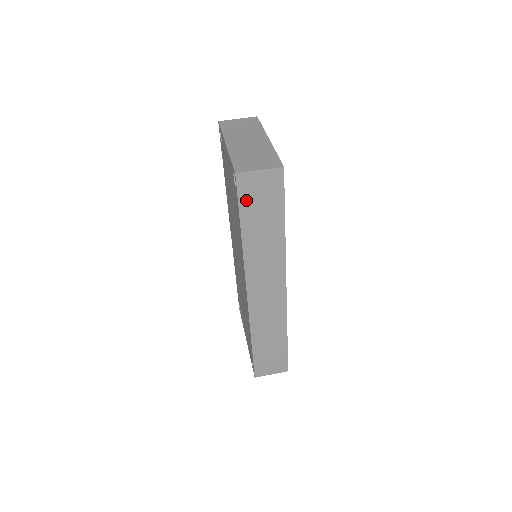
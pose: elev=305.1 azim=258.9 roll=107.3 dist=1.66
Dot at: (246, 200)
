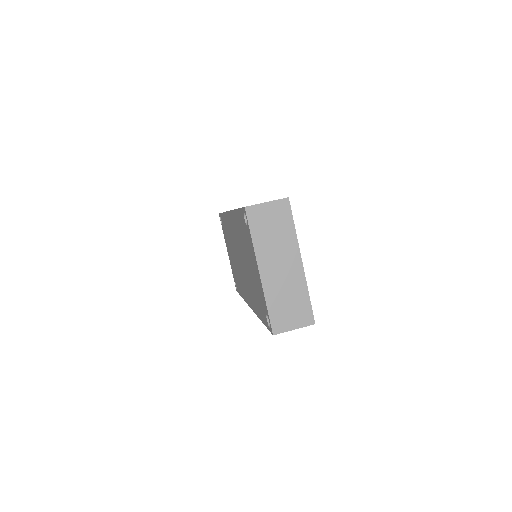
Dot at: occluded
